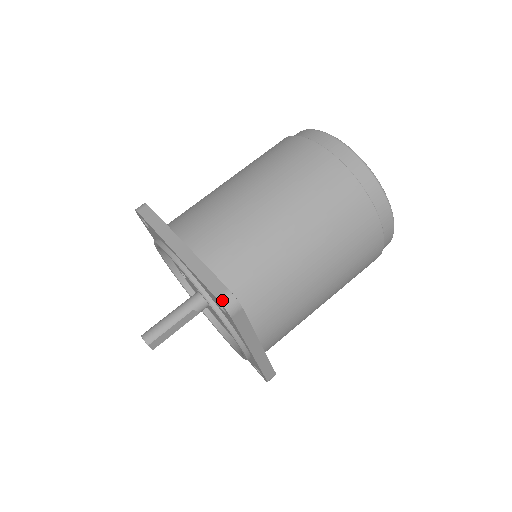
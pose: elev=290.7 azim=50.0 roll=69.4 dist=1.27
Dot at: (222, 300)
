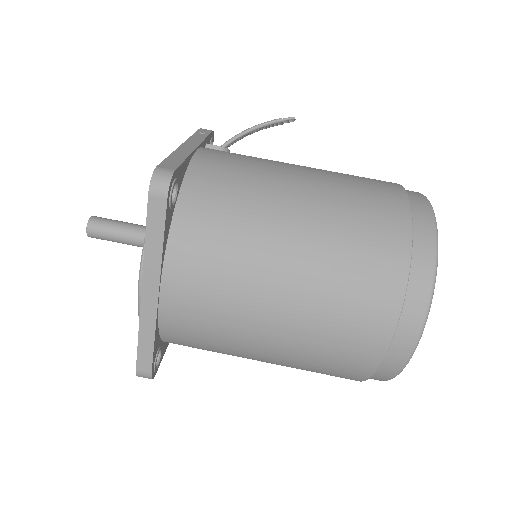
Dot at: (139, 375)
